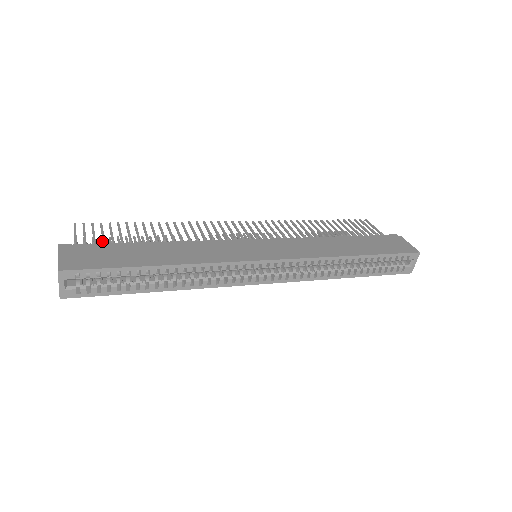
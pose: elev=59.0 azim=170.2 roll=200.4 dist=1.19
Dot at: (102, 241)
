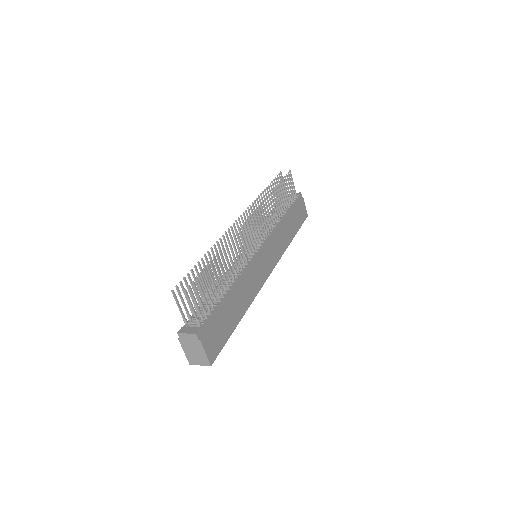
Dot at: occluded
